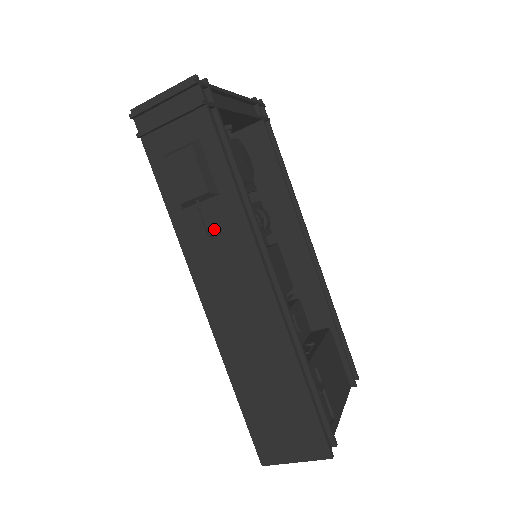
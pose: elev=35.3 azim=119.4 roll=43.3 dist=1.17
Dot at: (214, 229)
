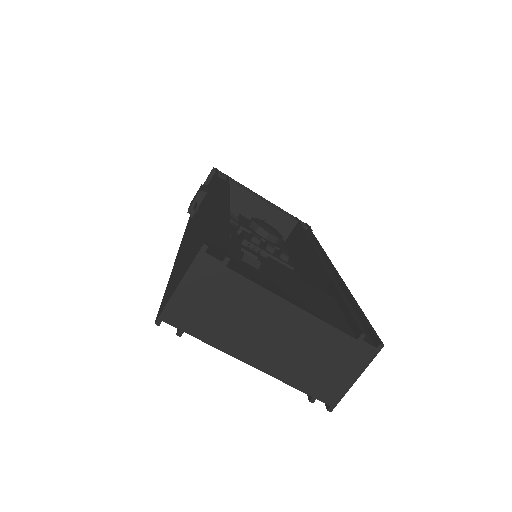
Dot at: occluded
